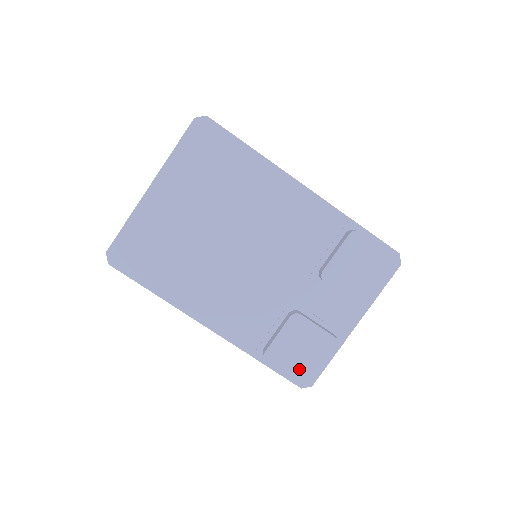
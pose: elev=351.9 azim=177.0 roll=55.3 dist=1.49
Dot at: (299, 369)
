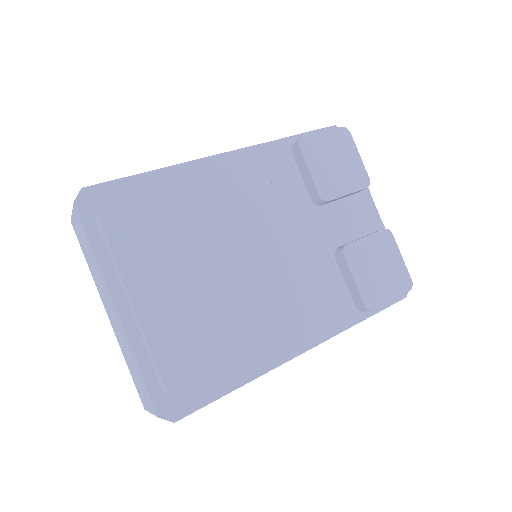
Dot at: (394, 283)
